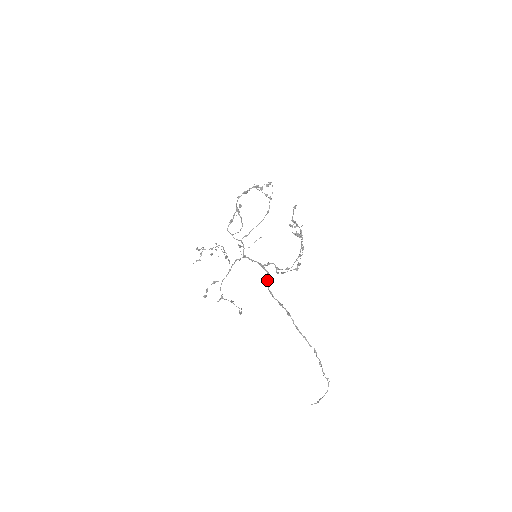
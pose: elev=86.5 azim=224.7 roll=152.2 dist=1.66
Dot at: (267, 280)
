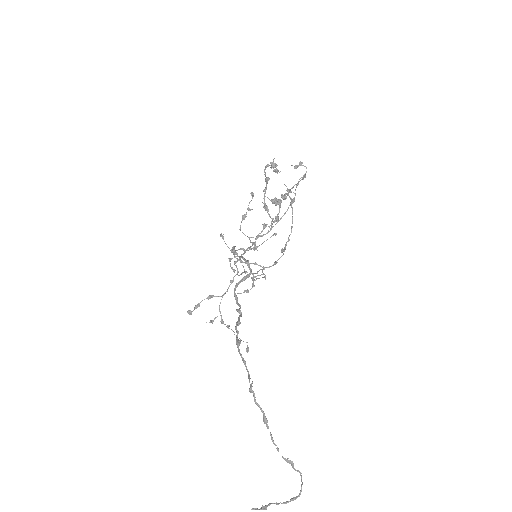
Dot at: (241, 279)
